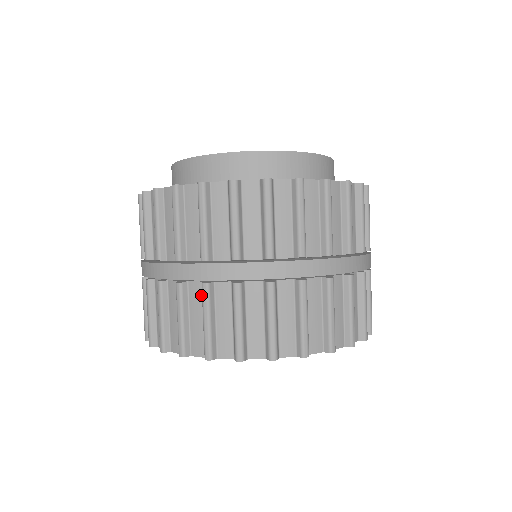
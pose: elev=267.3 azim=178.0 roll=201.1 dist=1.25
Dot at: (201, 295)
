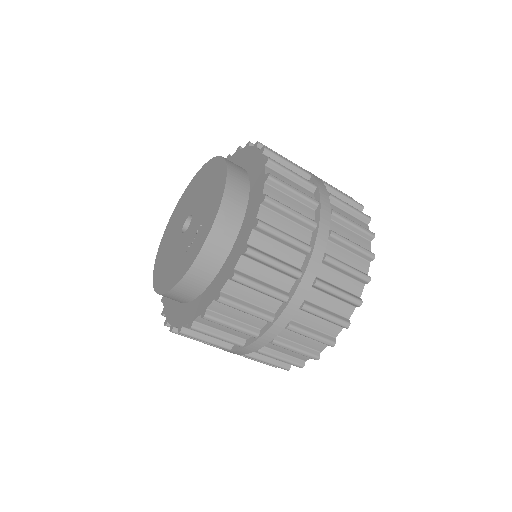
Dot at: occluded
